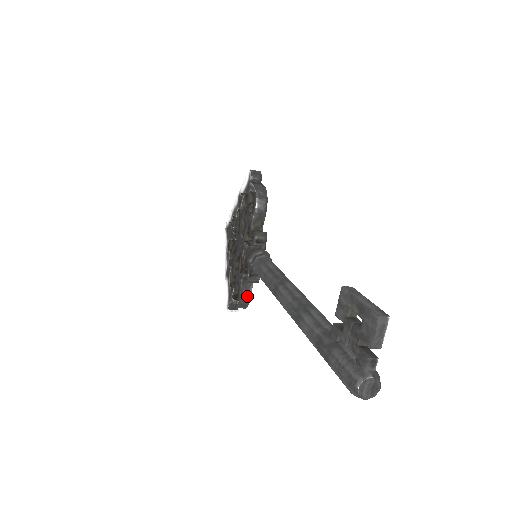
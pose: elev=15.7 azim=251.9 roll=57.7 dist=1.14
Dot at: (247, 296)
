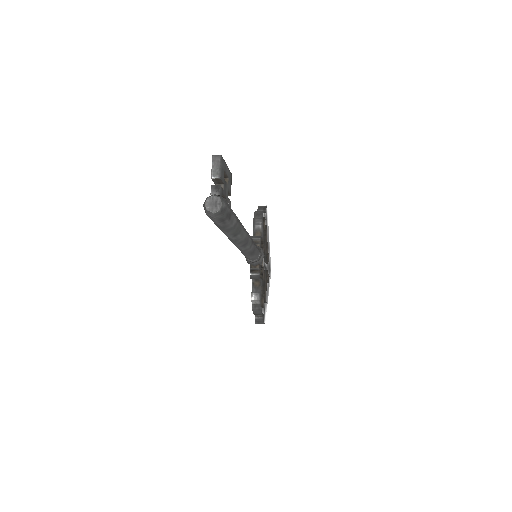
Dot at: (258, 295)
